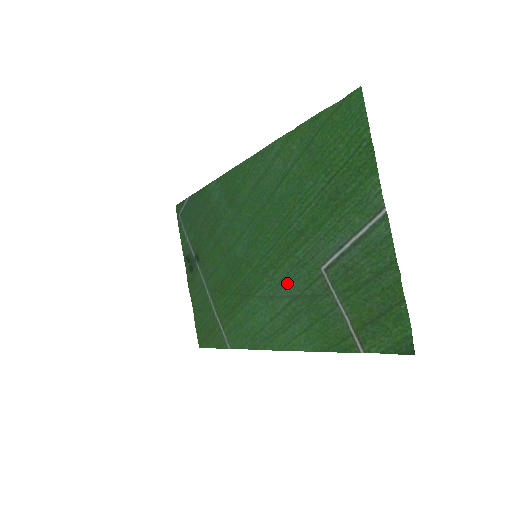
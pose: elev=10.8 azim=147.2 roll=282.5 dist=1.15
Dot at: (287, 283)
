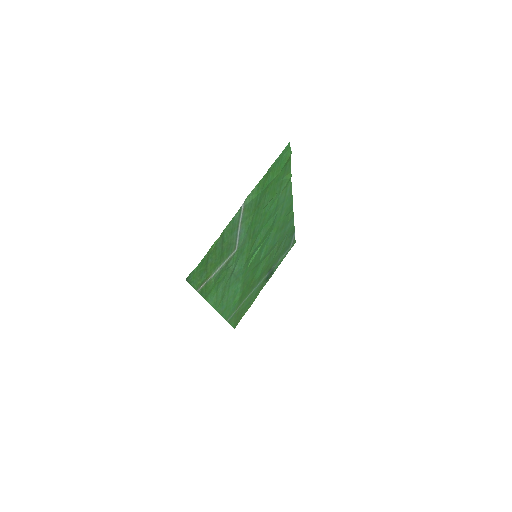
Dot at: (239, 266)
